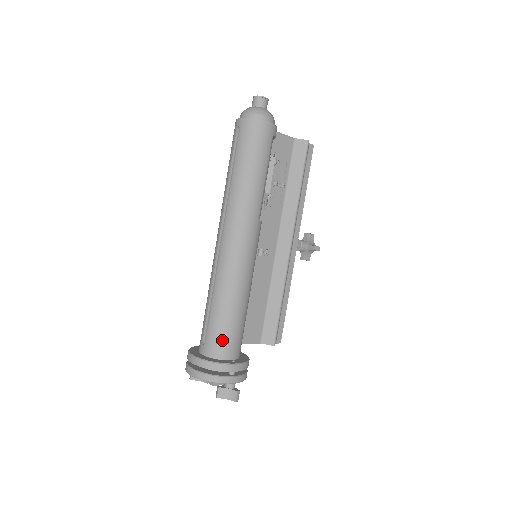
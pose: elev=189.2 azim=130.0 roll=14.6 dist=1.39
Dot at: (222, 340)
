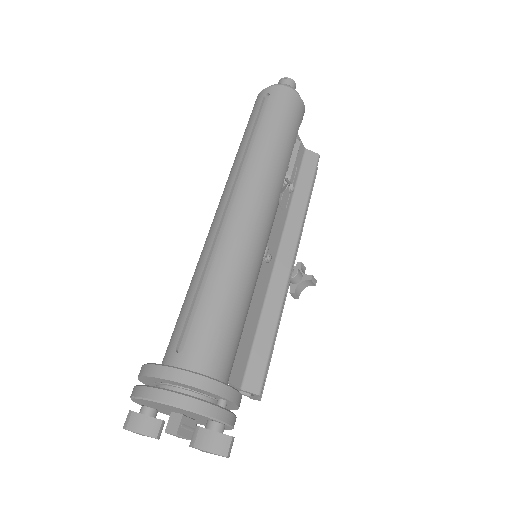
Dot at: (214, 346)
